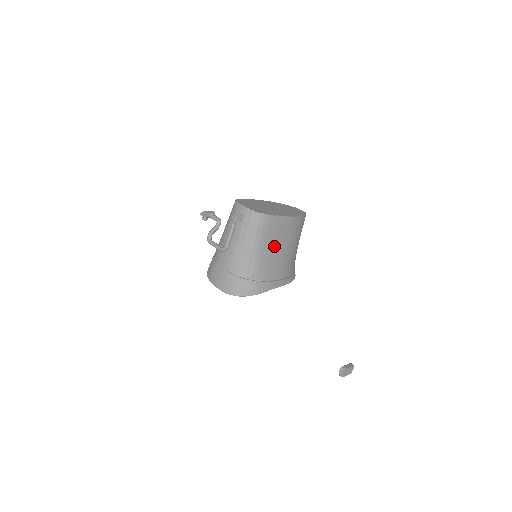
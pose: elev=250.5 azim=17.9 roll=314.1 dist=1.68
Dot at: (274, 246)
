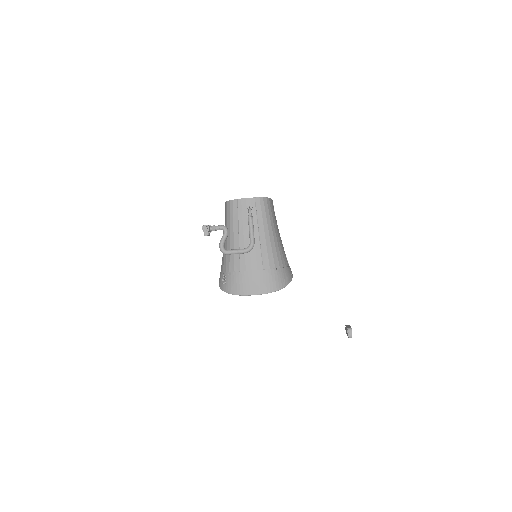
Dot at: occluded
